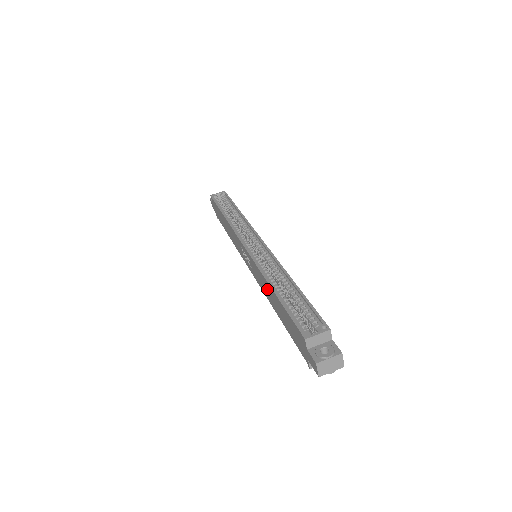
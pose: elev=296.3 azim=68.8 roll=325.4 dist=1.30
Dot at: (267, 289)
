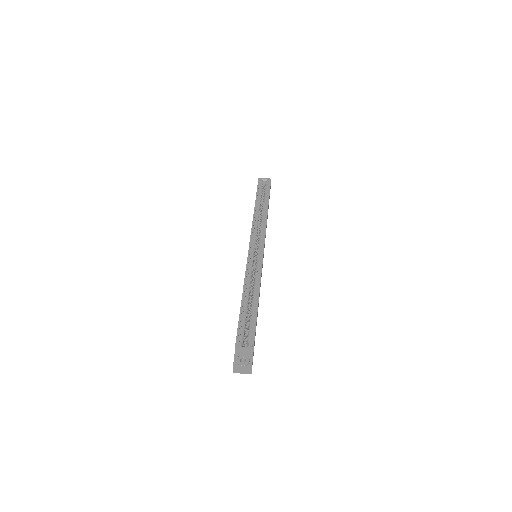
Dot at: occluded
